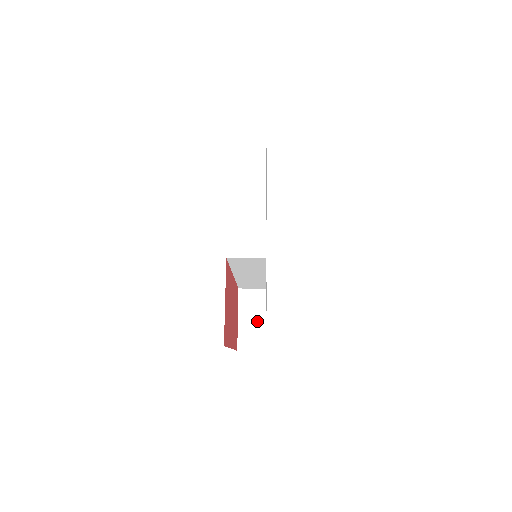
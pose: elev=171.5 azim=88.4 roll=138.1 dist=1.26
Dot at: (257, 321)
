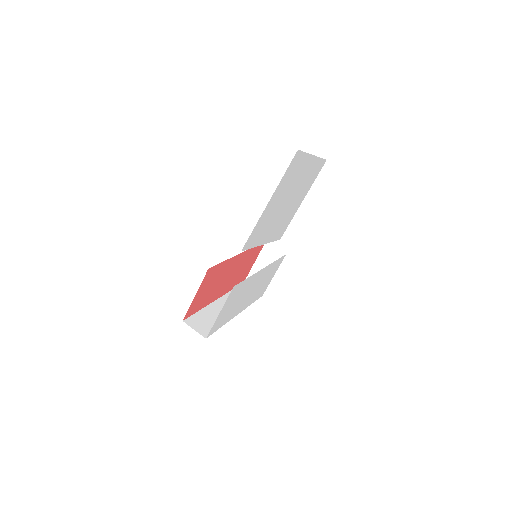
Dot at: occluded
